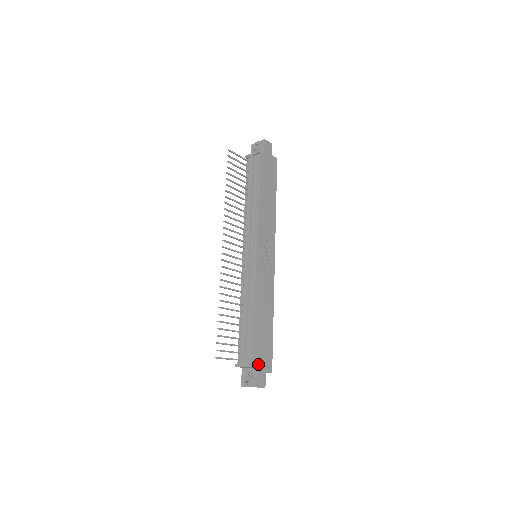
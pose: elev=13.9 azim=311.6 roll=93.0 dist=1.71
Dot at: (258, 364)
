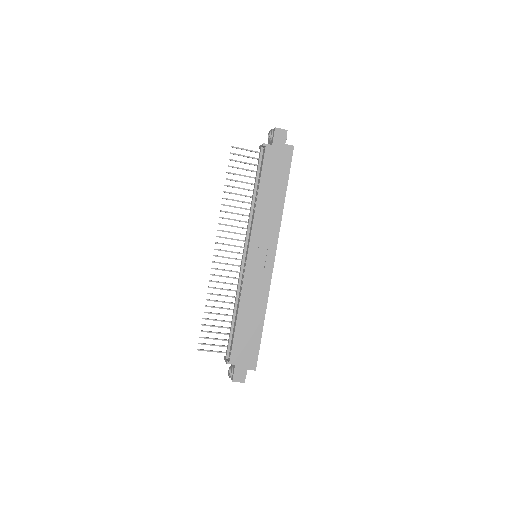
Dot at: (237, 362)
